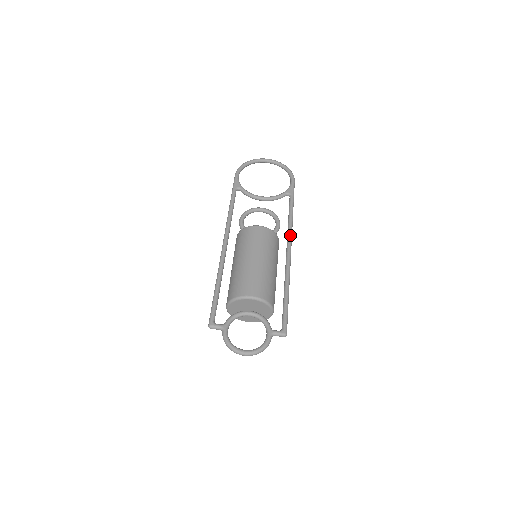
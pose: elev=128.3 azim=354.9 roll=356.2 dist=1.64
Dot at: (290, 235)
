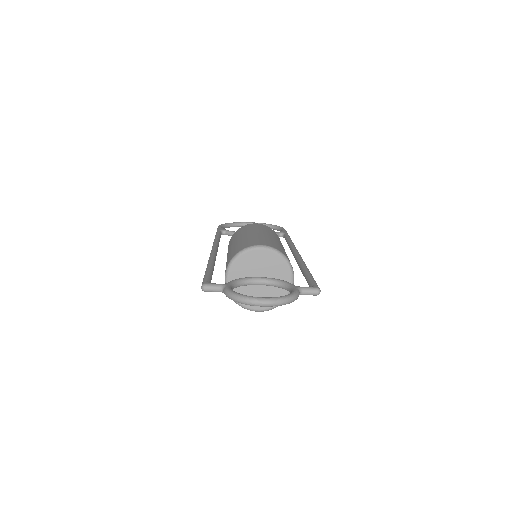
Dot at: (294, 246)
